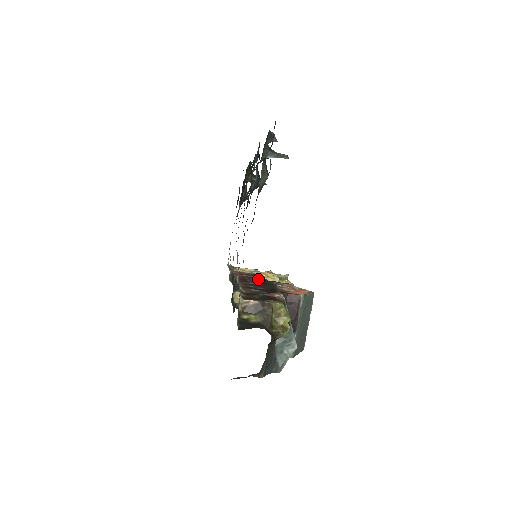
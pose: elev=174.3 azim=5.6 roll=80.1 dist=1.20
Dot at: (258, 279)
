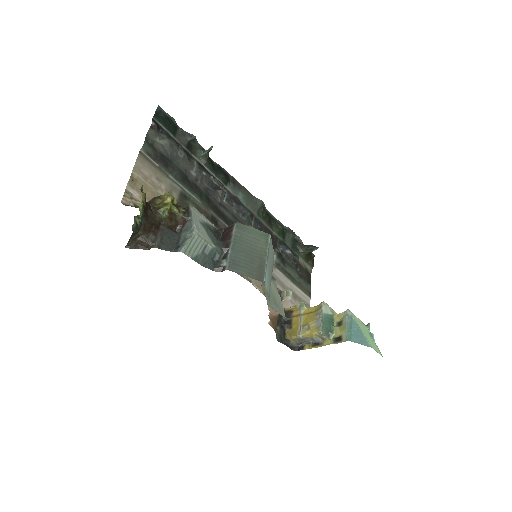
Dot at: occluded
